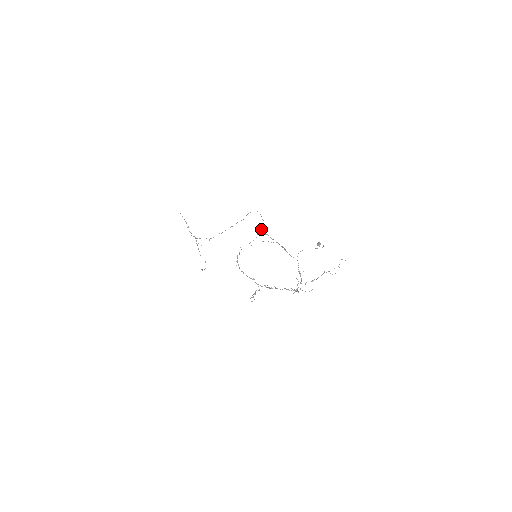
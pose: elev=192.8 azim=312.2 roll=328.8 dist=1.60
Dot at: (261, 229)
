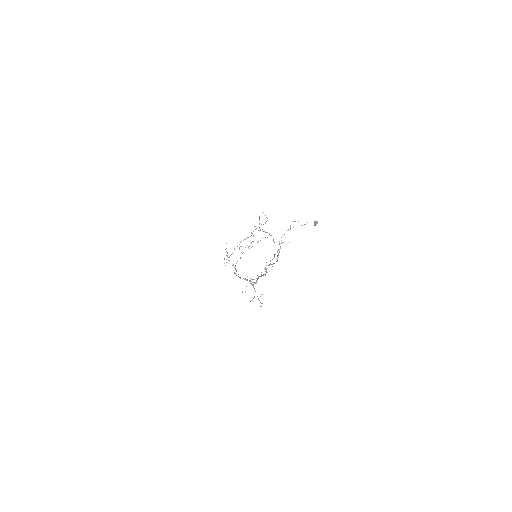
Dot at: (259, 227)
